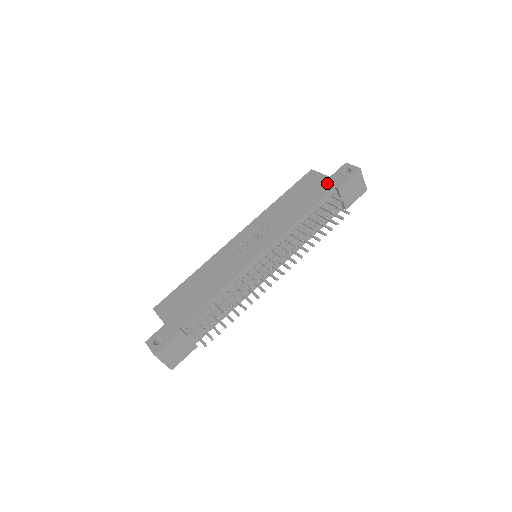
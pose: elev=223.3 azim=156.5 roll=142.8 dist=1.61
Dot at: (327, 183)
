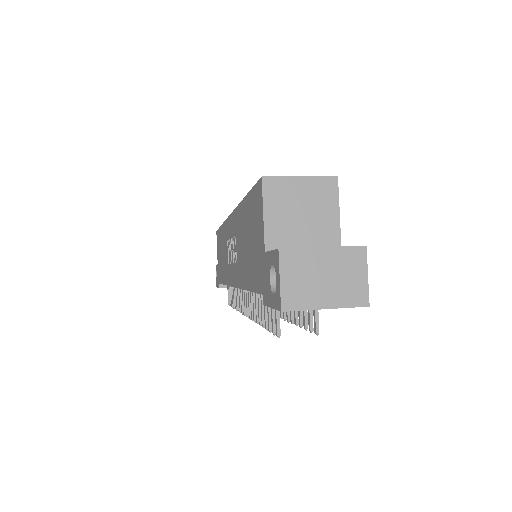
Dot at: (260, 265)
